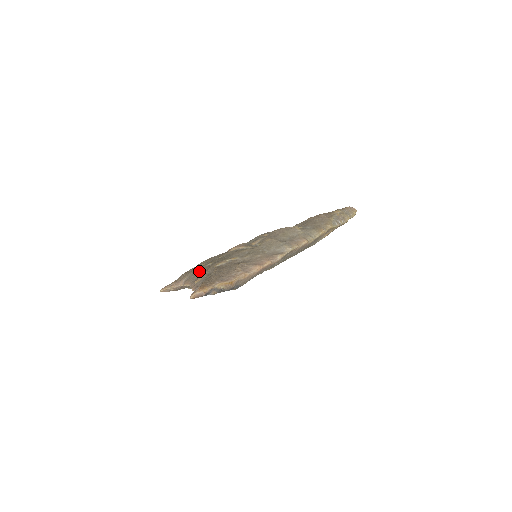
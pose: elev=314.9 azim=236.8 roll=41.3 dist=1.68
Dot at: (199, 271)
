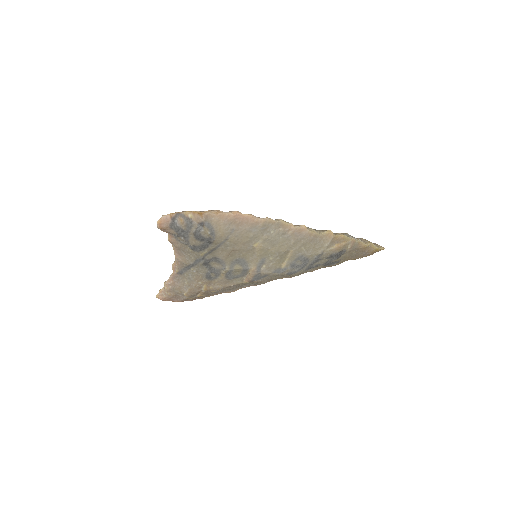
Dot at: occluded
